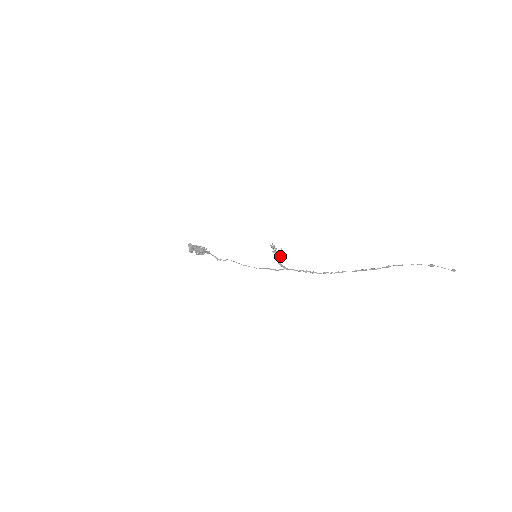
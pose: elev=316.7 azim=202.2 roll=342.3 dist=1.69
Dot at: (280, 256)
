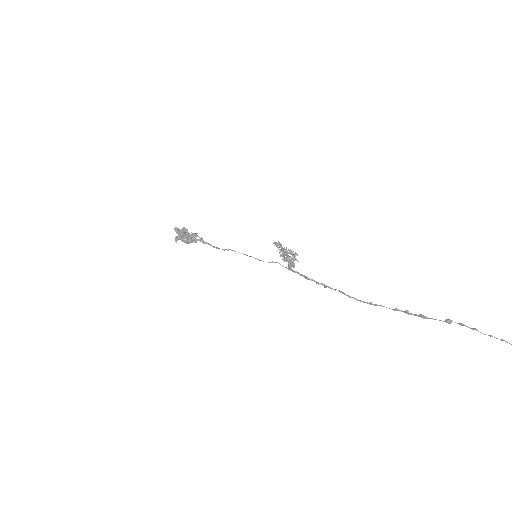
Dot at: (290, 256)
